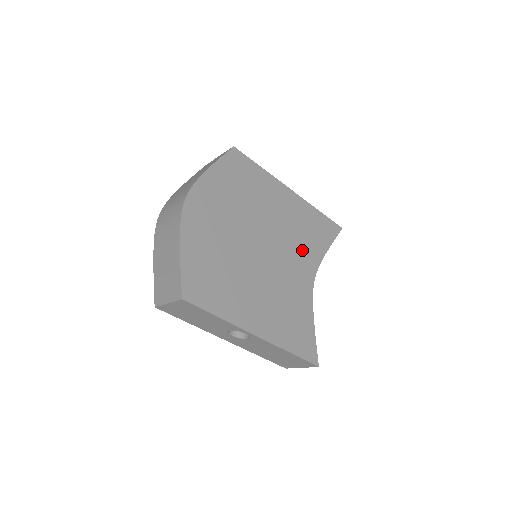
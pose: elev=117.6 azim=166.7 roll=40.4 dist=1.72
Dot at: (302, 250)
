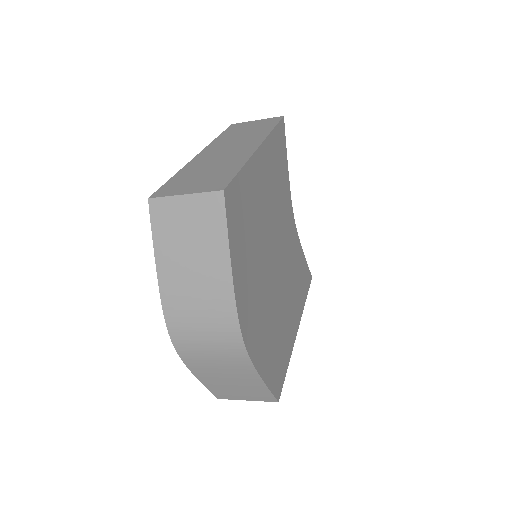
Dot at: (283, 203)
